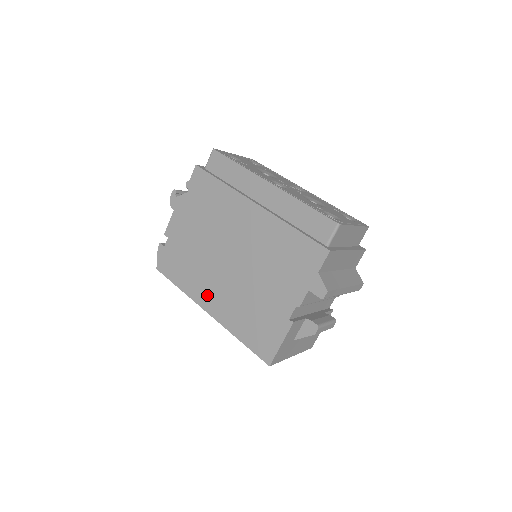
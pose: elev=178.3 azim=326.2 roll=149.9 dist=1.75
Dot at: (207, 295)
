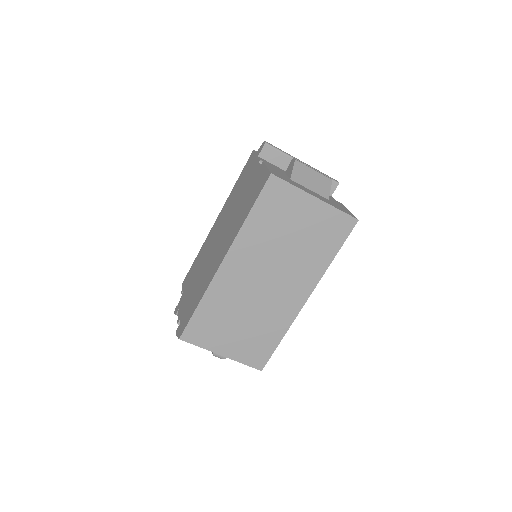
Dot at: (216, 264)
